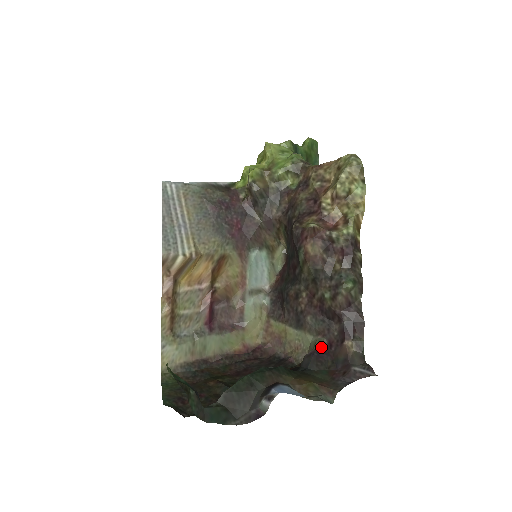
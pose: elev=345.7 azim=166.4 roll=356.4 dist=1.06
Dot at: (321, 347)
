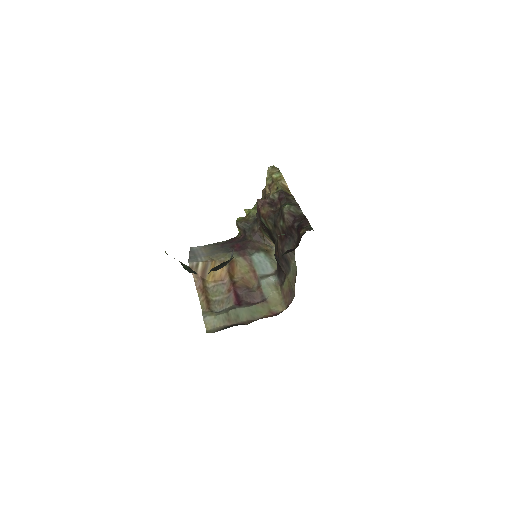
Dot at: occluded
